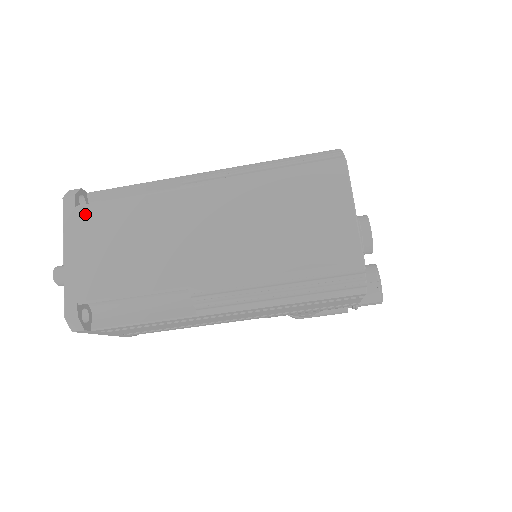
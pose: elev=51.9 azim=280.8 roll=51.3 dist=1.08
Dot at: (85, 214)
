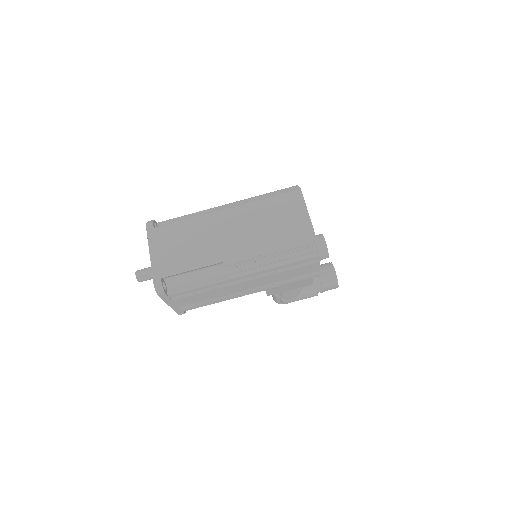
Dot at: (160, 231)
